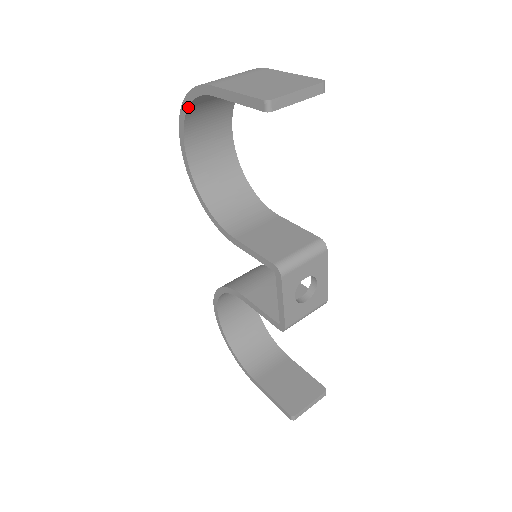
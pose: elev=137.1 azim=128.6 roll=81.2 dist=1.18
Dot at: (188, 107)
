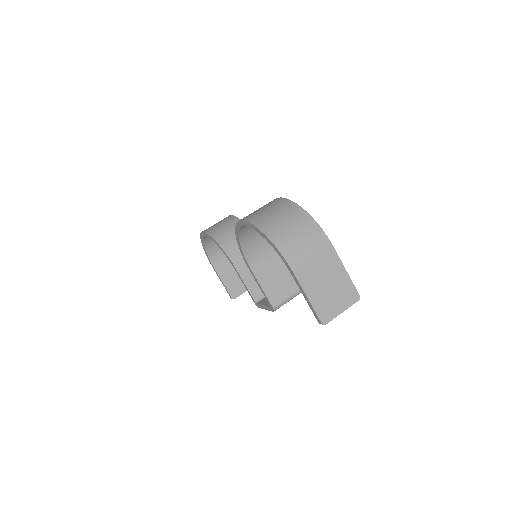
Dot at: occluded
